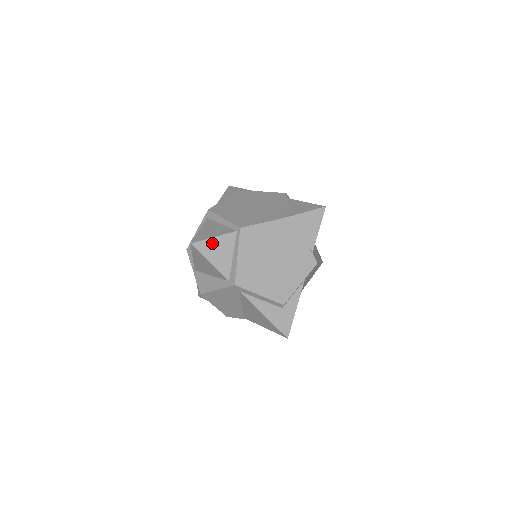
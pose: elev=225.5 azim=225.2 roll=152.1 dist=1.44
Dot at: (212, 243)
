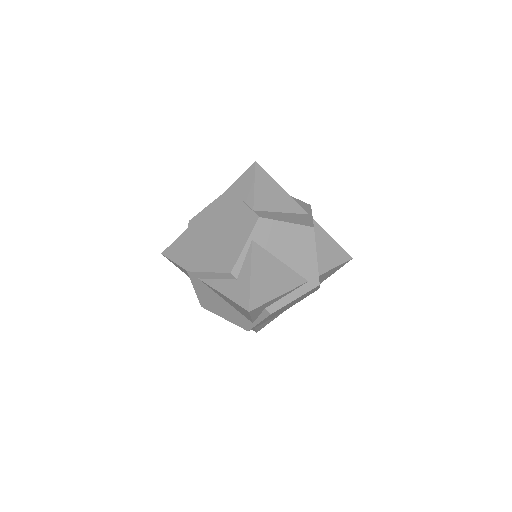
Dot at: (174, 246)
